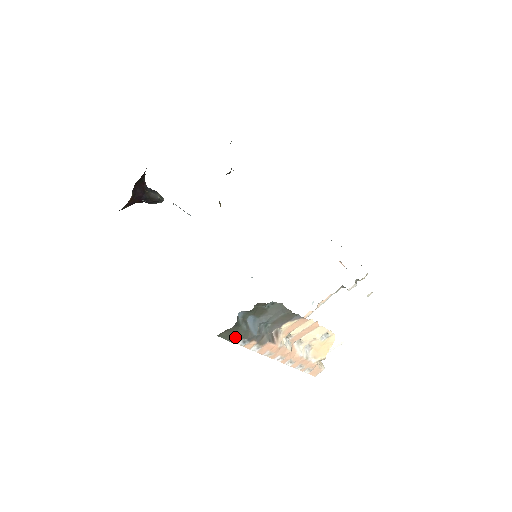
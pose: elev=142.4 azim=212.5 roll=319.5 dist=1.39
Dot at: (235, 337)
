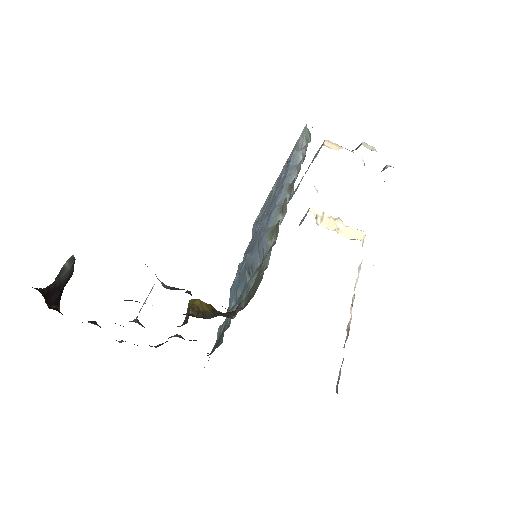
Dot at: occluded
